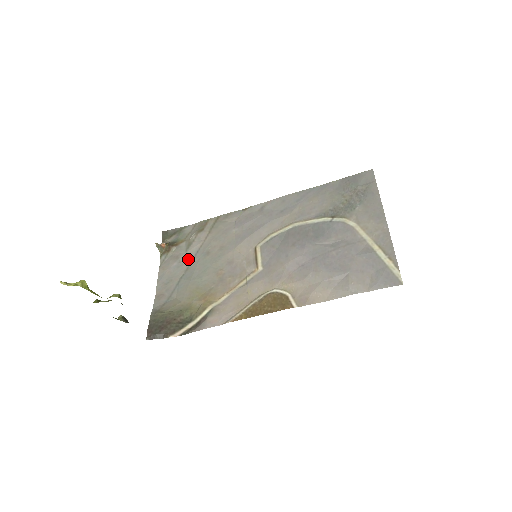
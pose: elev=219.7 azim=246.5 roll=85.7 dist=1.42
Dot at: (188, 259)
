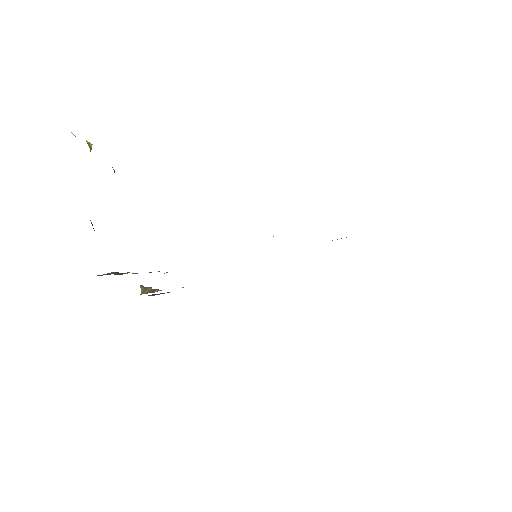
Dot at: occluded
